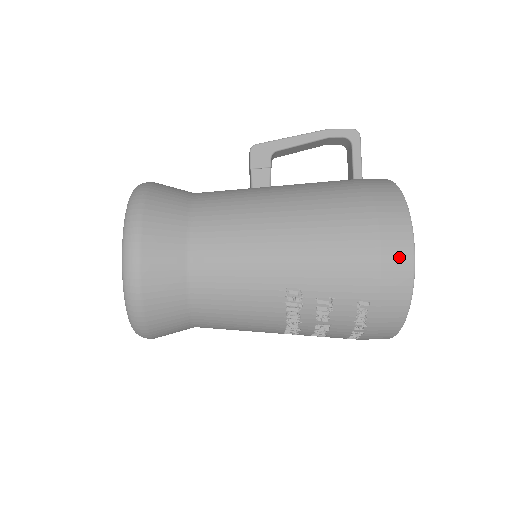
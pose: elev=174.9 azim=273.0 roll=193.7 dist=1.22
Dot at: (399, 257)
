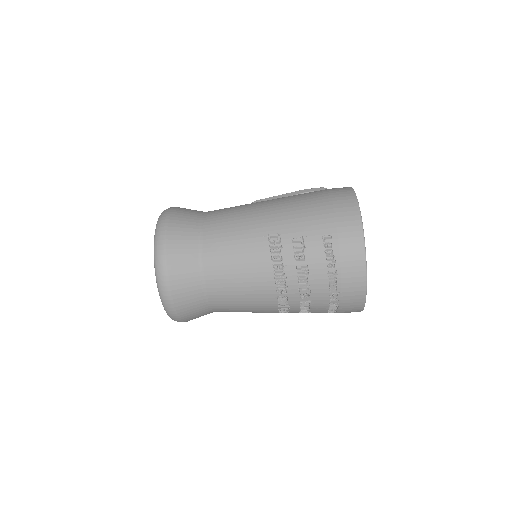
Dot at: (346, 204)
